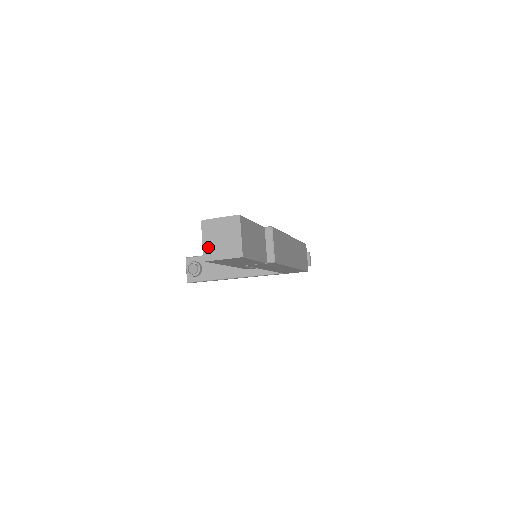
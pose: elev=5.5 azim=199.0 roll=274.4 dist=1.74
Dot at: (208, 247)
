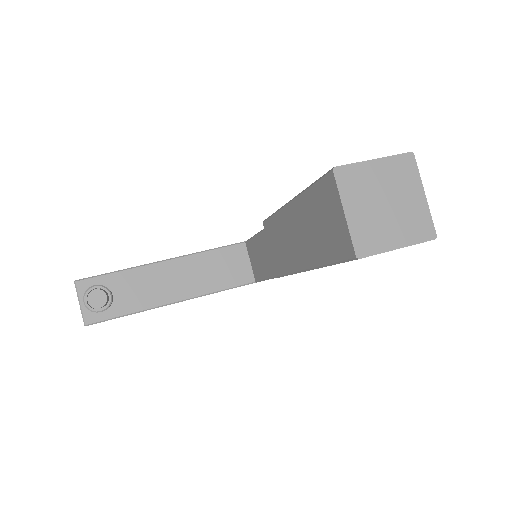
Dot at: (361, 226)
